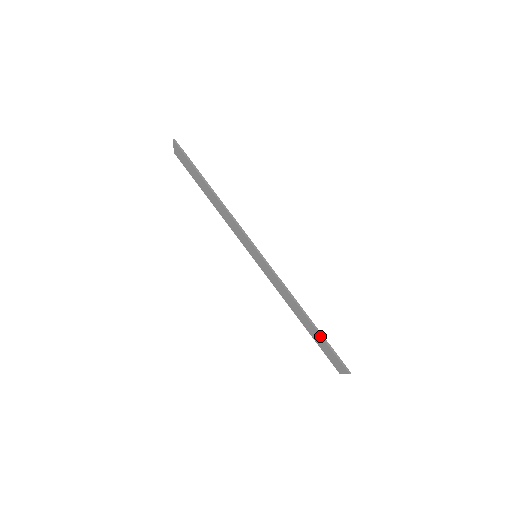
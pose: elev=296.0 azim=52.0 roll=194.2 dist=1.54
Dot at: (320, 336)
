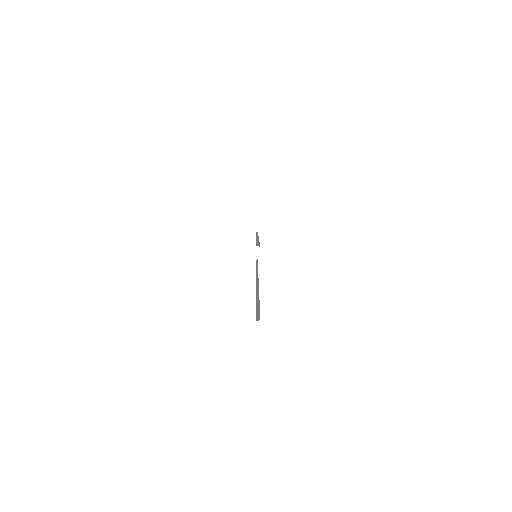
Dot at: occluded
